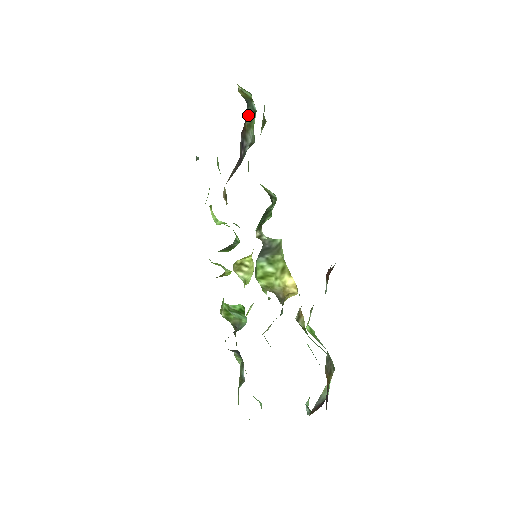
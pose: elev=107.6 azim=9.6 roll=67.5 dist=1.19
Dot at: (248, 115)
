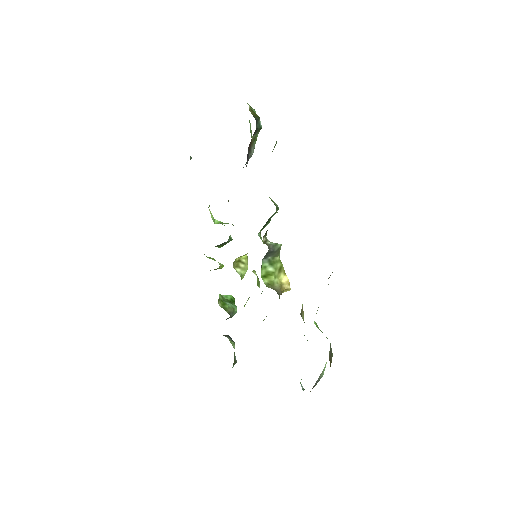
Dot at: (255, 131)
